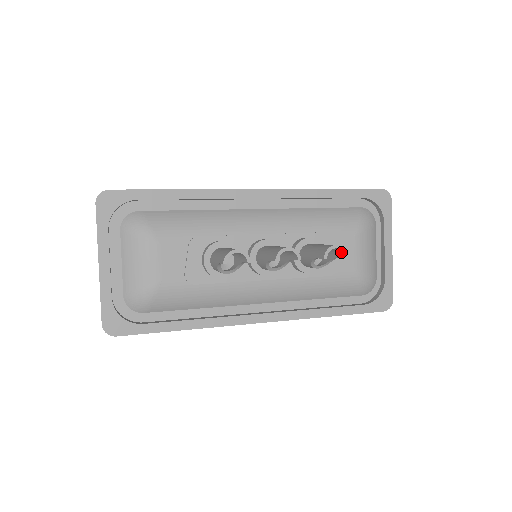
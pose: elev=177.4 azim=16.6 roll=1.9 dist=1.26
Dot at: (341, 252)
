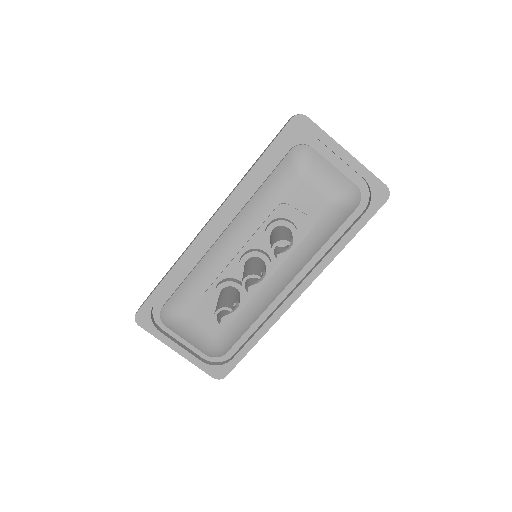
Dot at: (283, 242)
